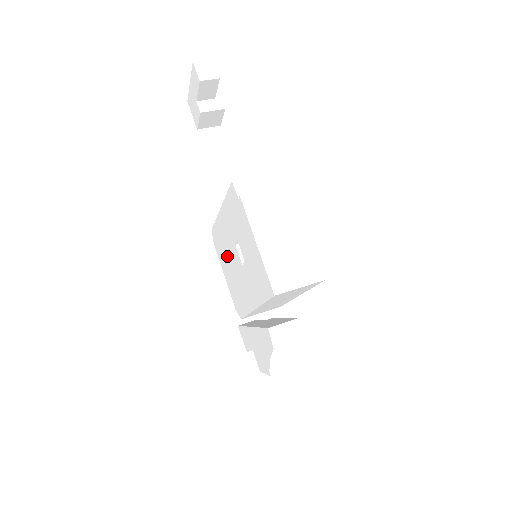
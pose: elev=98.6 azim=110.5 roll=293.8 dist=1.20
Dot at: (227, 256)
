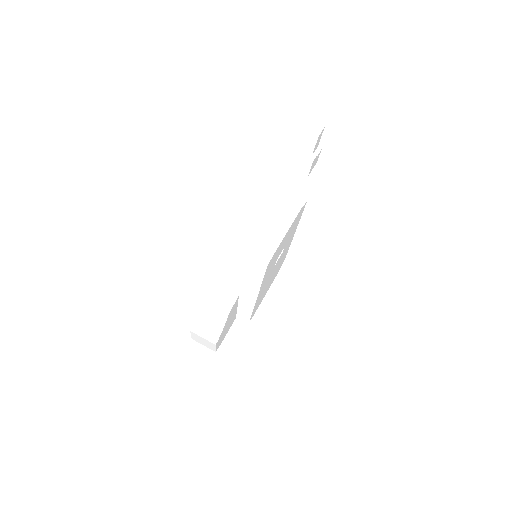
Dot at: occluded
